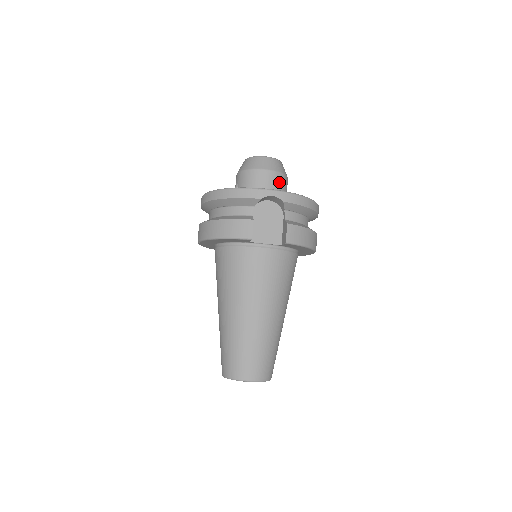
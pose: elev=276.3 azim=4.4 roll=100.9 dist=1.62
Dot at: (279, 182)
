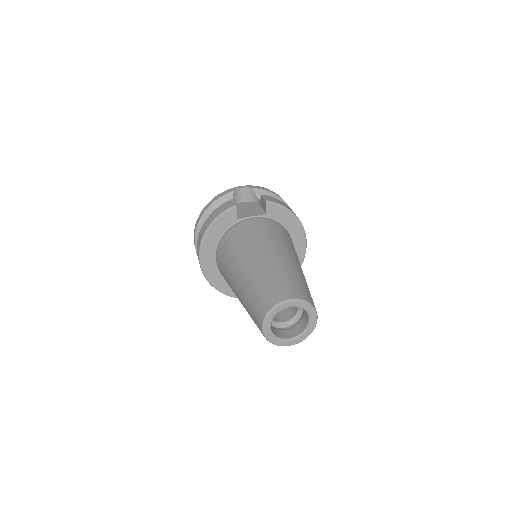
Dot at: occluded
